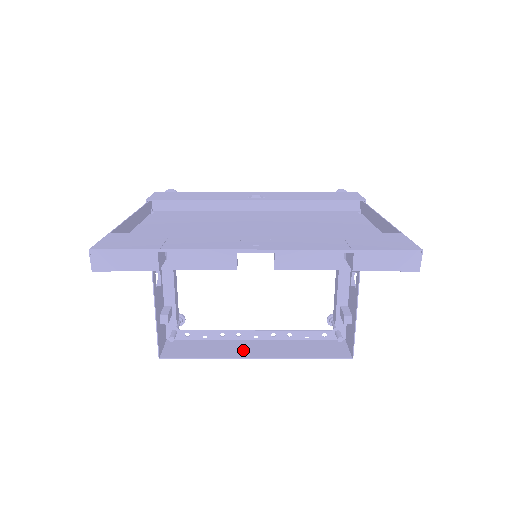
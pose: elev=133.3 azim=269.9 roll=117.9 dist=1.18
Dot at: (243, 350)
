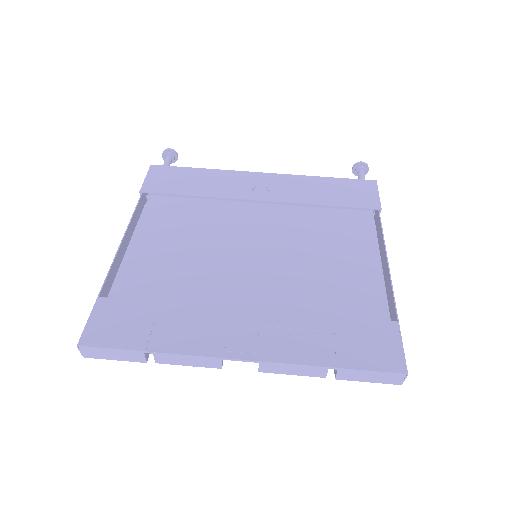
Dot at: occluded
